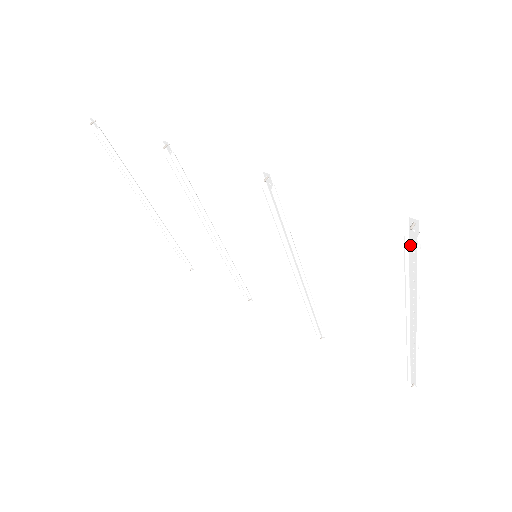
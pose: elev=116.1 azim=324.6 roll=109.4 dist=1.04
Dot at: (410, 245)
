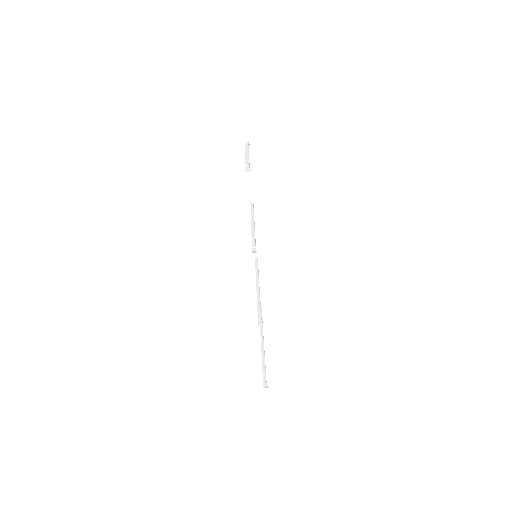
Dot at: occluded
